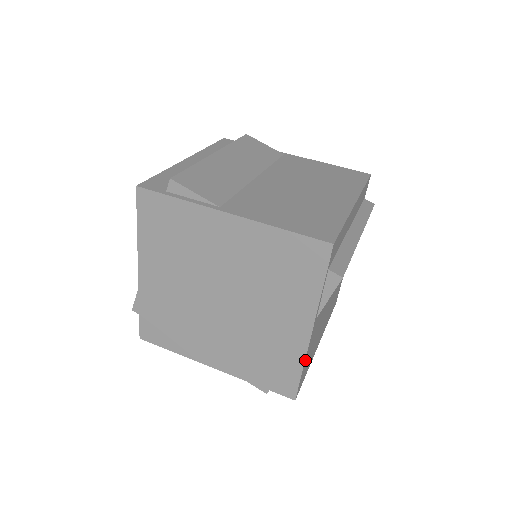
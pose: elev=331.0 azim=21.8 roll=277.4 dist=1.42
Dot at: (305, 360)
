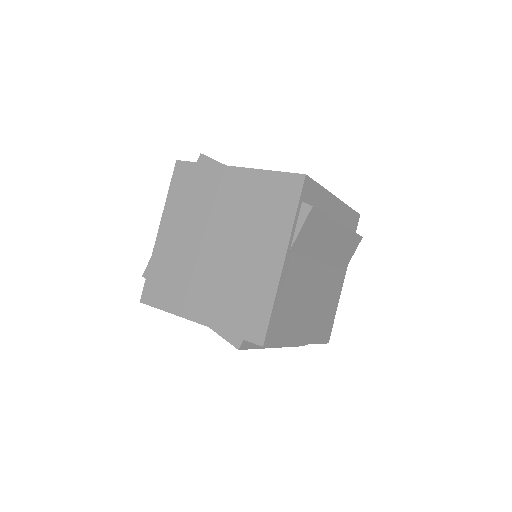
Dot at: (277, 296)
